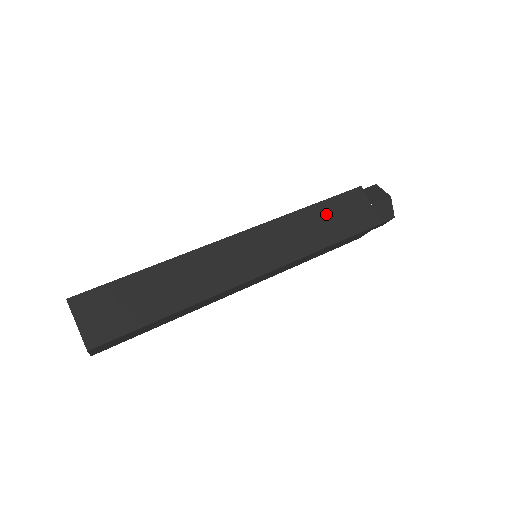
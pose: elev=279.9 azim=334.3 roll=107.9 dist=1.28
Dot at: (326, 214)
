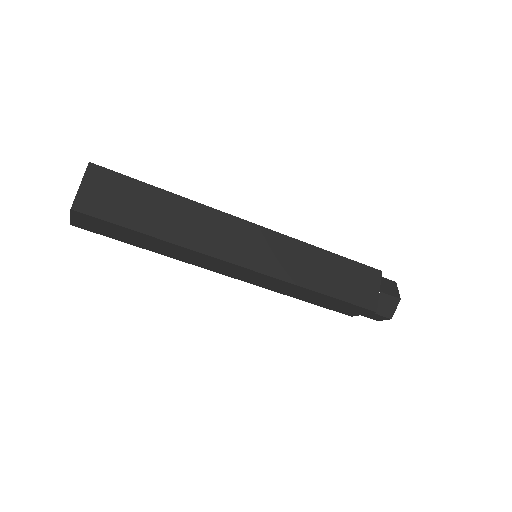
Dot at: (337, 268)
